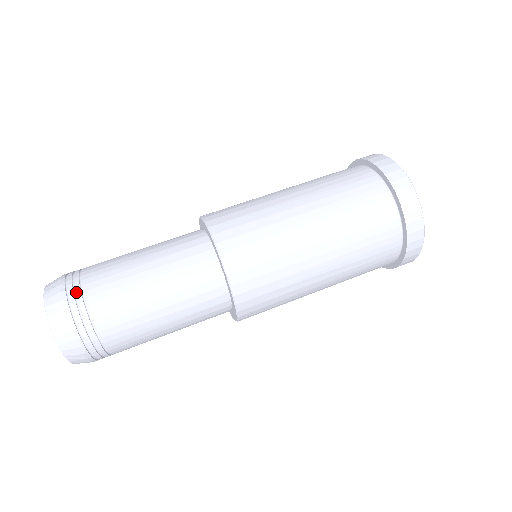
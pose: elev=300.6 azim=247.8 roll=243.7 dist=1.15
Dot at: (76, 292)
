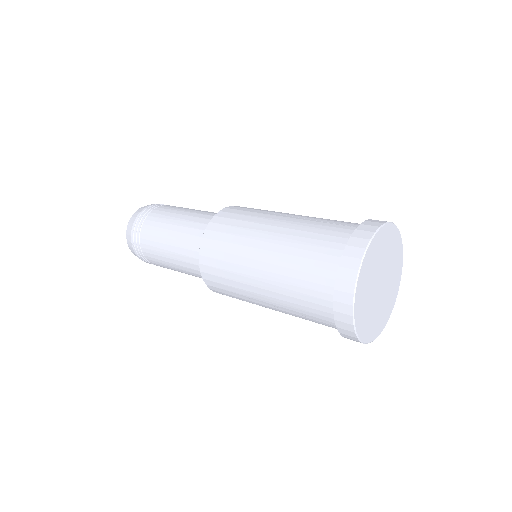
Dot at: (140, 222)
